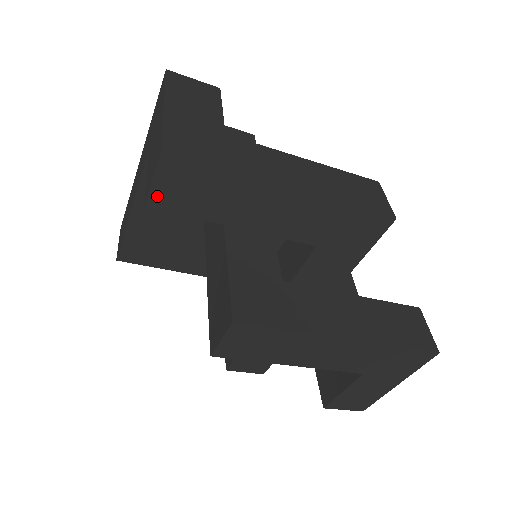
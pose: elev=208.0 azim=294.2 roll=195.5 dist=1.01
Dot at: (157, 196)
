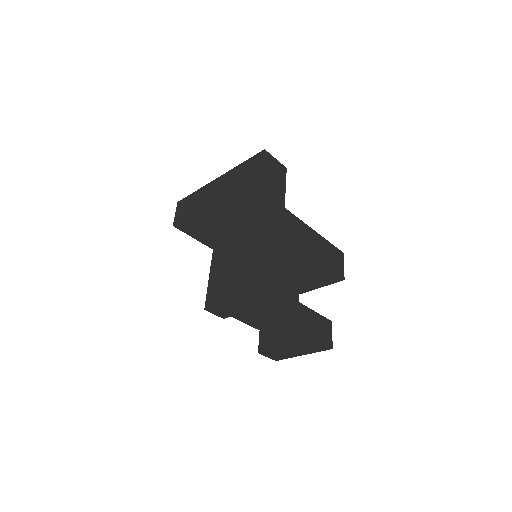
Dot at: (242, 231)
